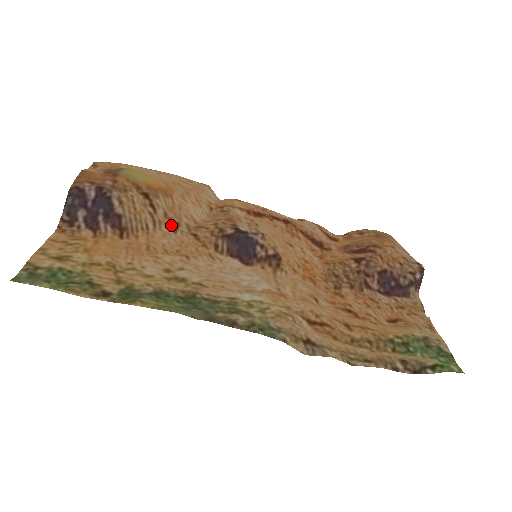
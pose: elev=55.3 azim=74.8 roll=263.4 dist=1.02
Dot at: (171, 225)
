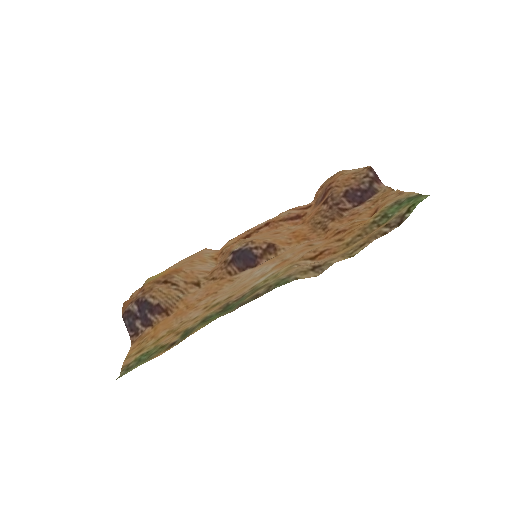
Dot at: (194, 286)
